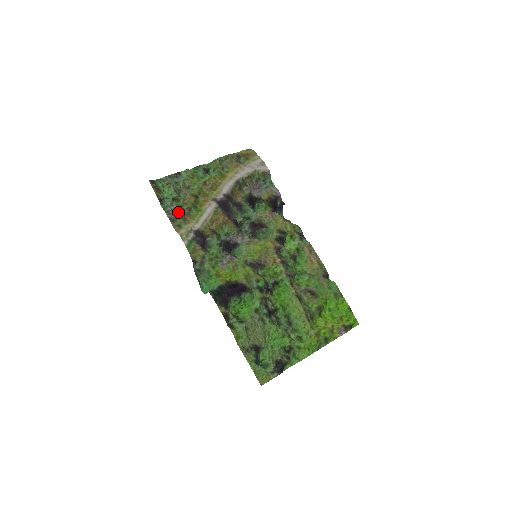
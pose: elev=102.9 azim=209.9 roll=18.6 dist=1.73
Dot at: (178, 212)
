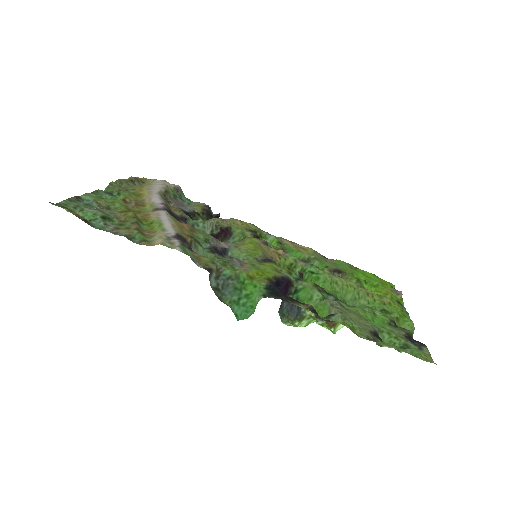
Dot at: (126, 228)
